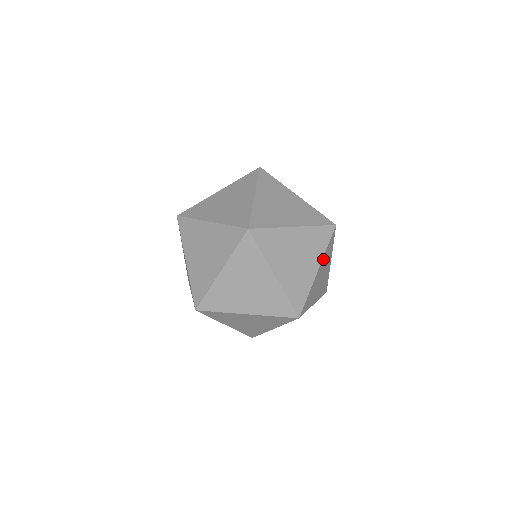
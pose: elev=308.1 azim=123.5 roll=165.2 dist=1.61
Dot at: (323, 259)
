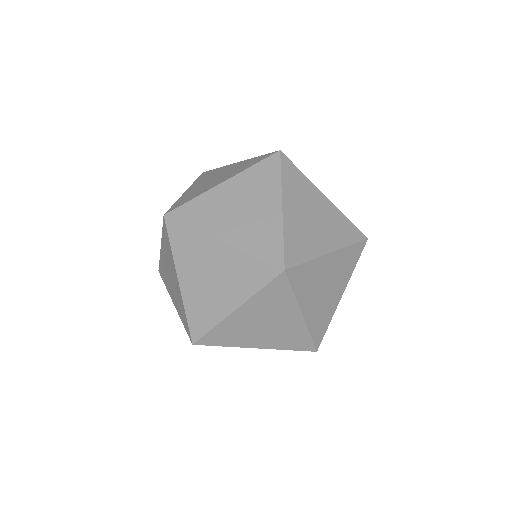
Dot at: occluded
